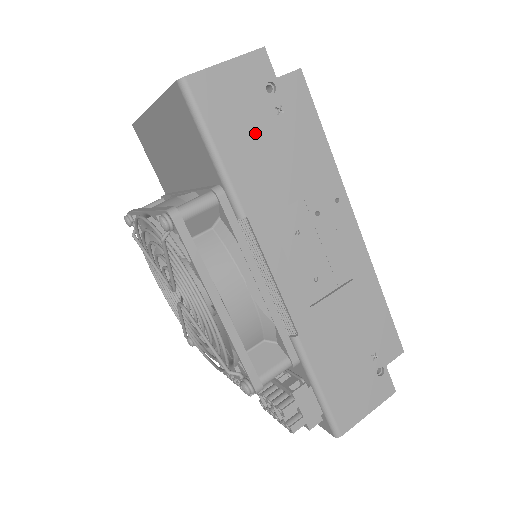
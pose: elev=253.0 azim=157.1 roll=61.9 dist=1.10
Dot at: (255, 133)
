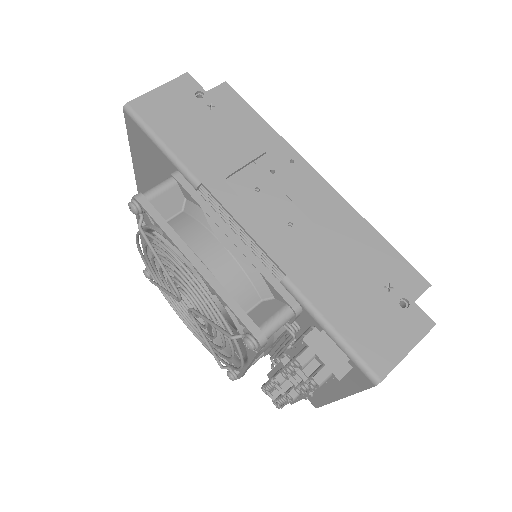
Dot at: (194, 125)
